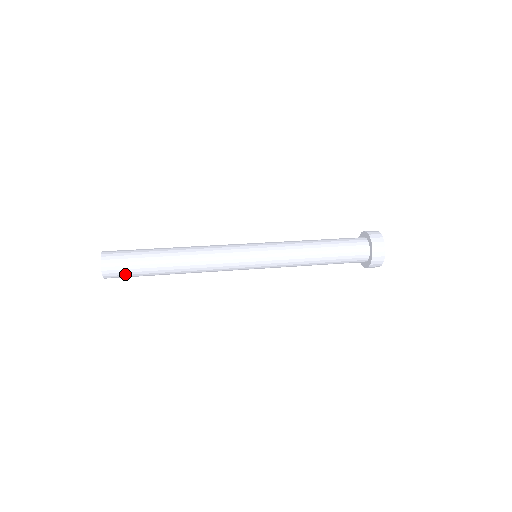
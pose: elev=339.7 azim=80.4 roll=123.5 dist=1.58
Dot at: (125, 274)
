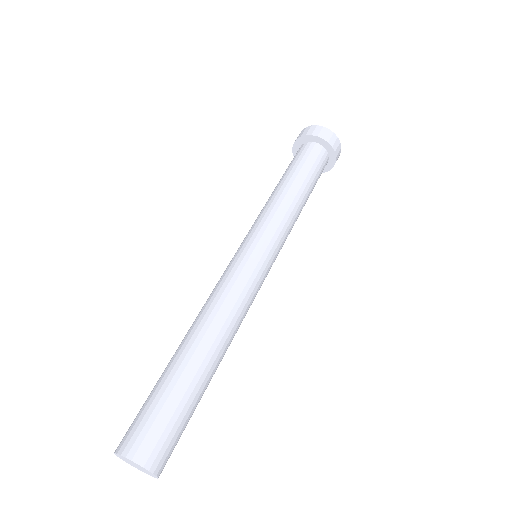
Dot at: occluded
